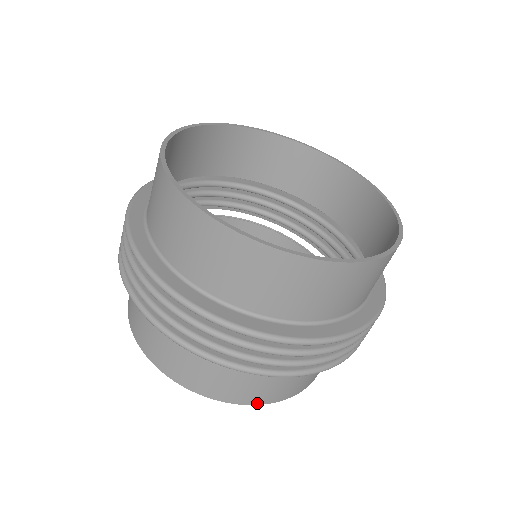
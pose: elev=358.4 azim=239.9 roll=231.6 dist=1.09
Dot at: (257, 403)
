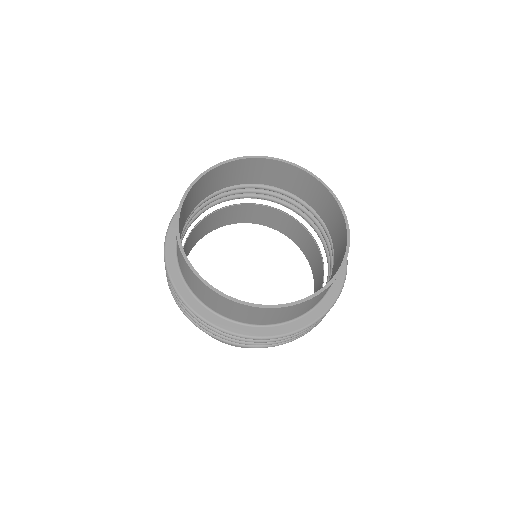
Dot at: occluded
